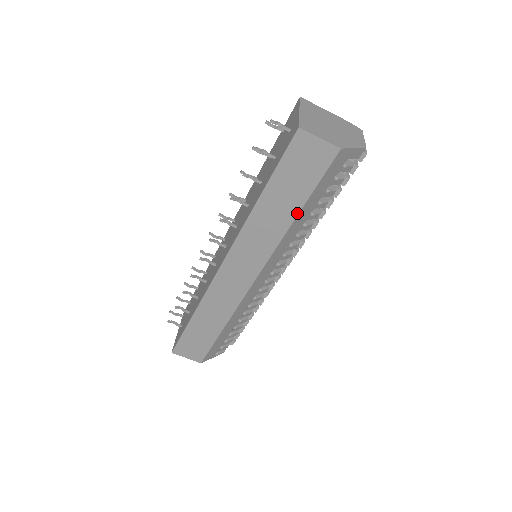
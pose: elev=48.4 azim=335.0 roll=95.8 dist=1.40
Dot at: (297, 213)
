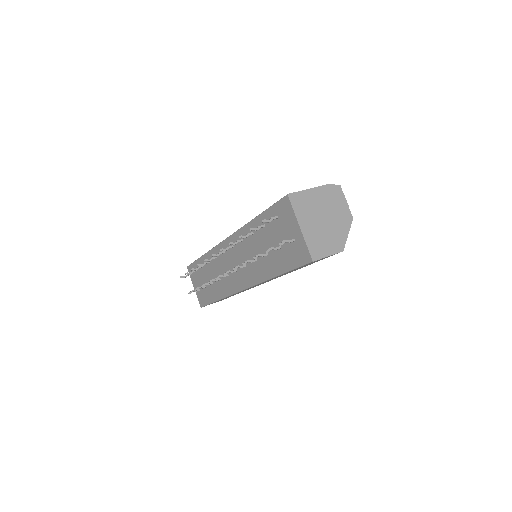
Dot at: occluded
